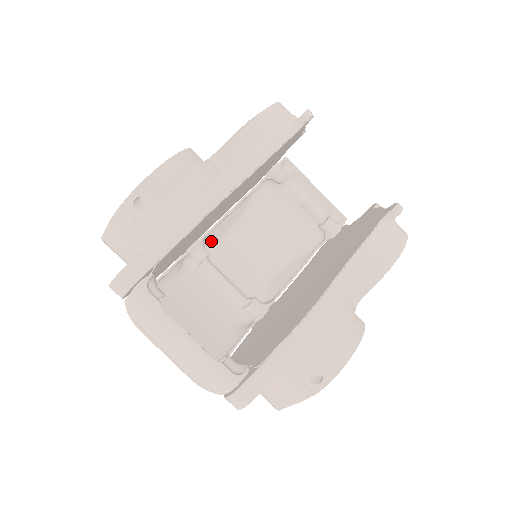
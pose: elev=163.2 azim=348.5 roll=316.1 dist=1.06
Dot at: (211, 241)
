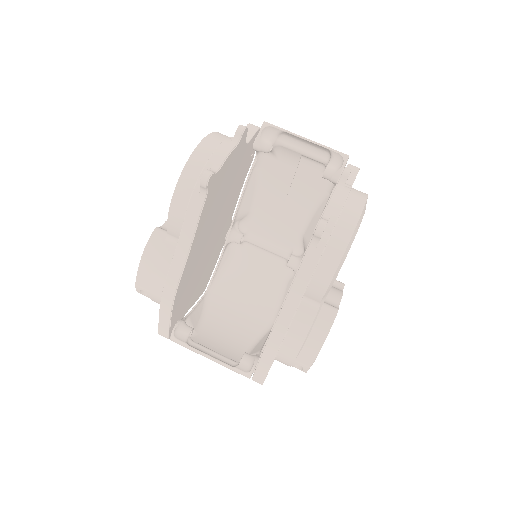
Dot at: (243, 219)
